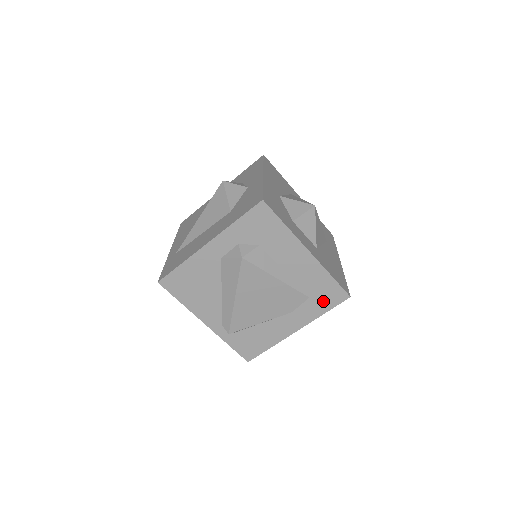
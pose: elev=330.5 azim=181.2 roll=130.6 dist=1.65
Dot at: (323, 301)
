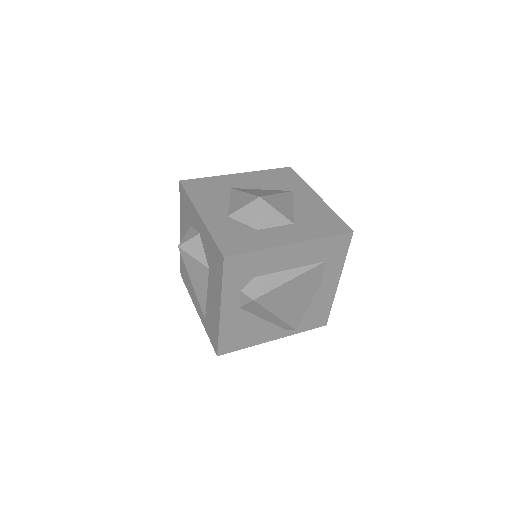
Dot at: (337, 253)
